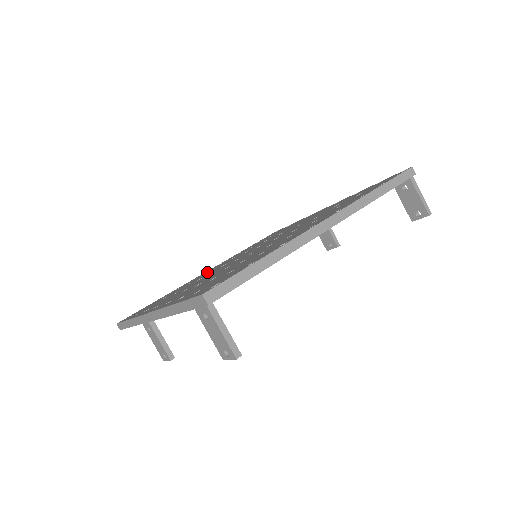
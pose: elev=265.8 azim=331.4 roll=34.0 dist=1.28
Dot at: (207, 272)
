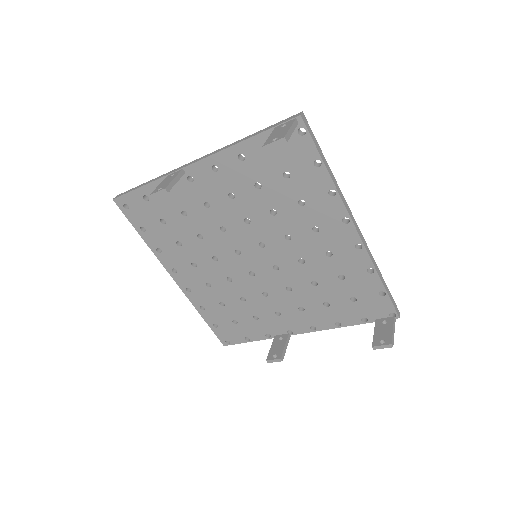
Dot at: occluded
